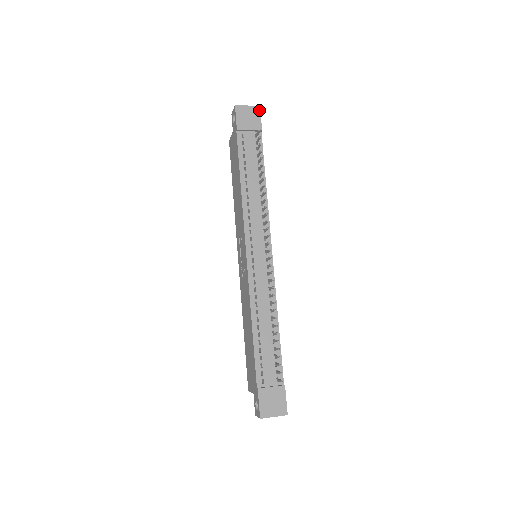
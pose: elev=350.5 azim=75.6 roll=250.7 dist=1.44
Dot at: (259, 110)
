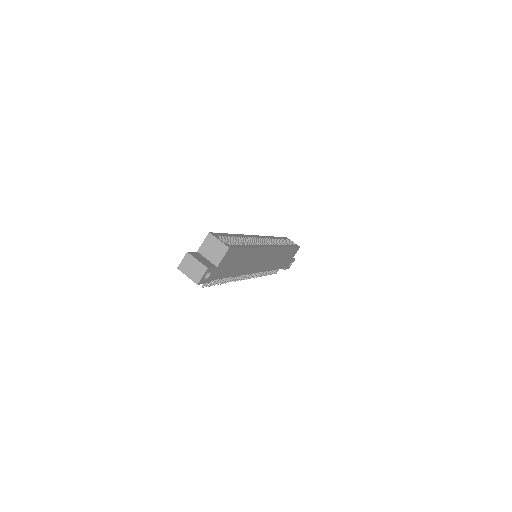
Dot at: (199, 284)
